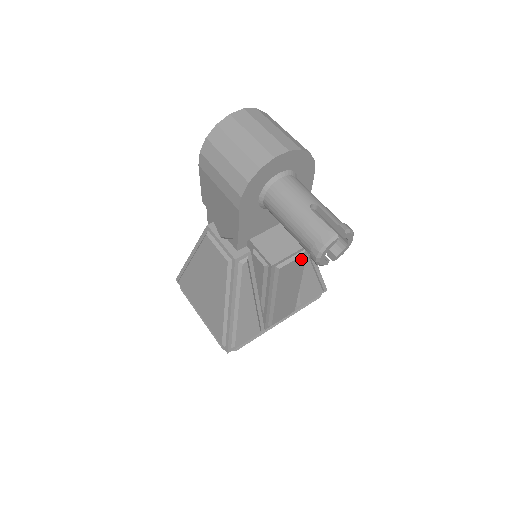
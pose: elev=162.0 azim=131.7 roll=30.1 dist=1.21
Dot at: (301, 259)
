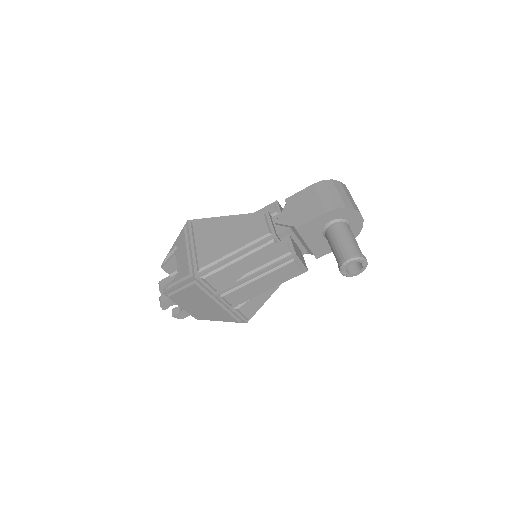
Dot at: (298, 273)
